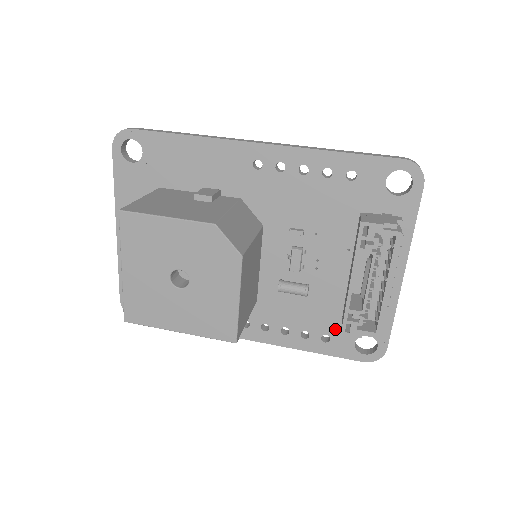
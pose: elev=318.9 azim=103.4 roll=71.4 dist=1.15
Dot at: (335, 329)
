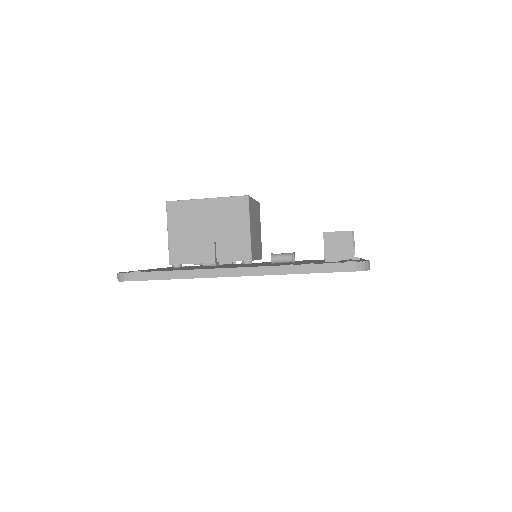
Dot at: occluded
